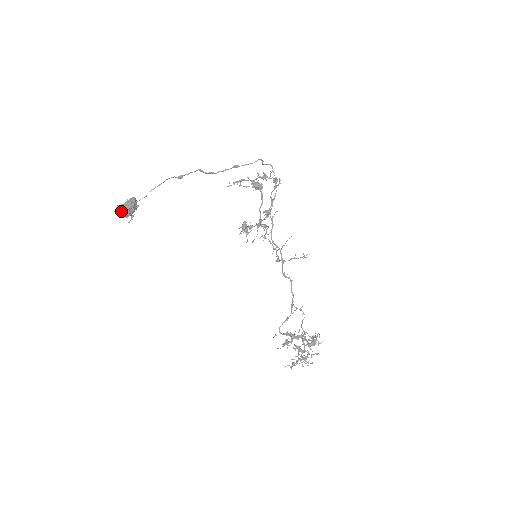
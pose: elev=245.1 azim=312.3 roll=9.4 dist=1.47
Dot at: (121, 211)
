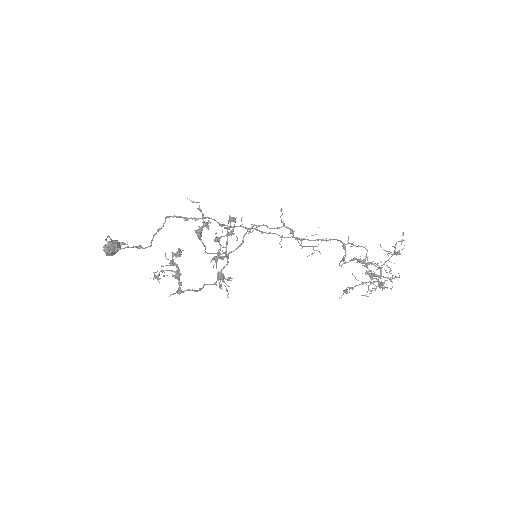
Dot at: occluded
